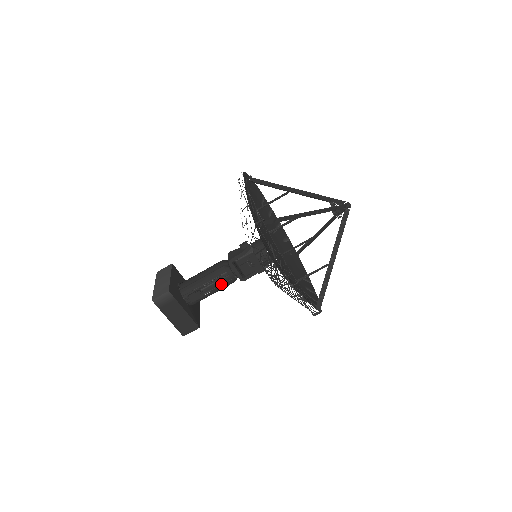
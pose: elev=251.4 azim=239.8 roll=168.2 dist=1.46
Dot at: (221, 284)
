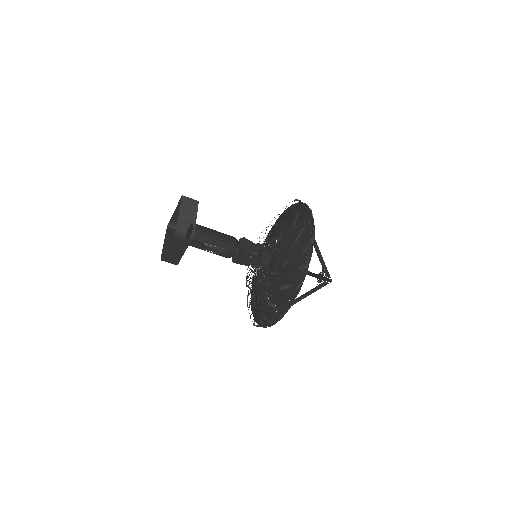
Dot at: (221, 254)
